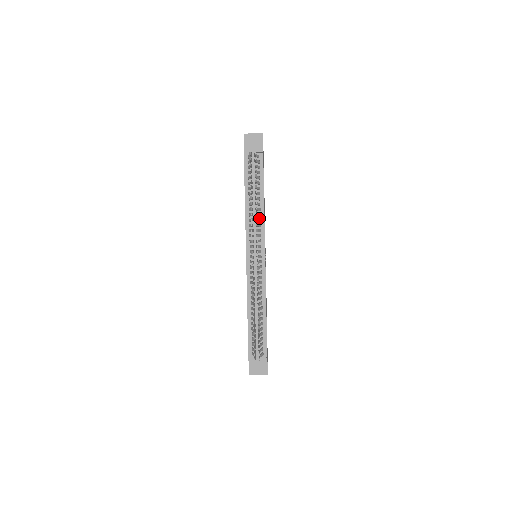
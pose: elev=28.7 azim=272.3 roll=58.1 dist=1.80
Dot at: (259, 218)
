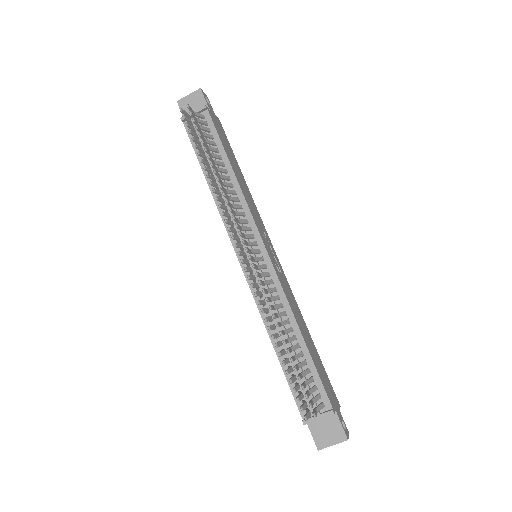
Dot at: (236, 198)
